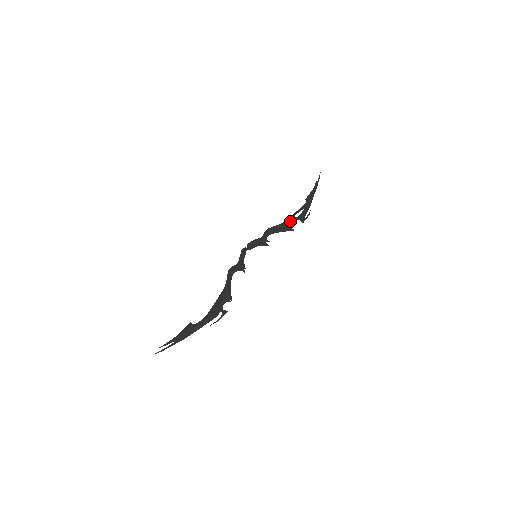
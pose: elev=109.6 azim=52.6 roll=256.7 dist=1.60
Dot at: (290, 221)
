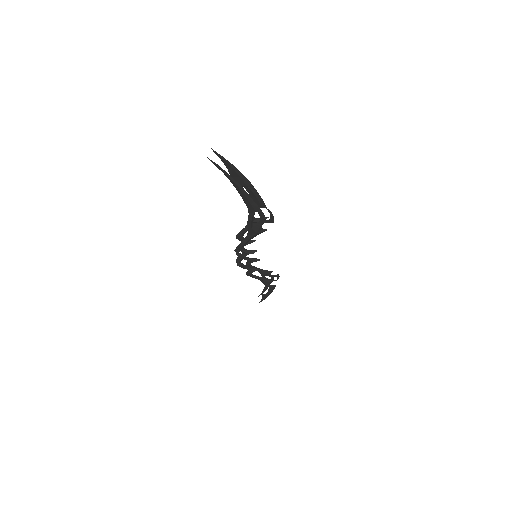
Dot at: (255, 233)
